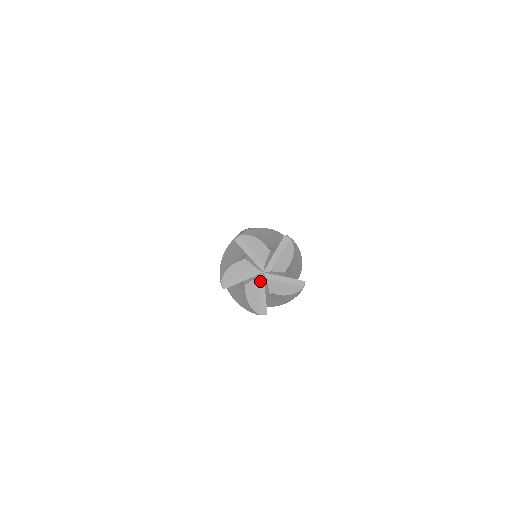
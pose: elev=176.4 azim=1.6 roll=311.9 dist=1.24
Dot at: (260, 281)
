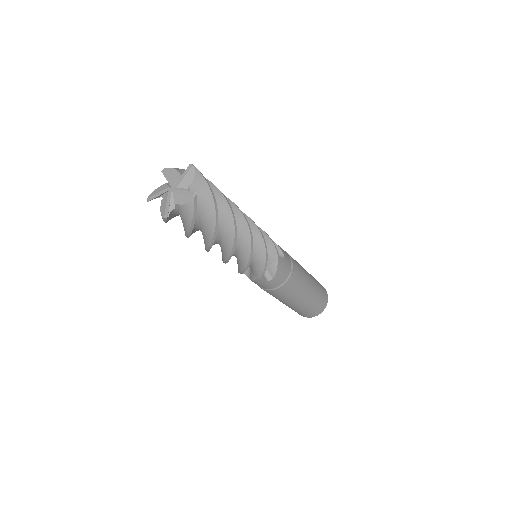
Dot at: (169, 195)
